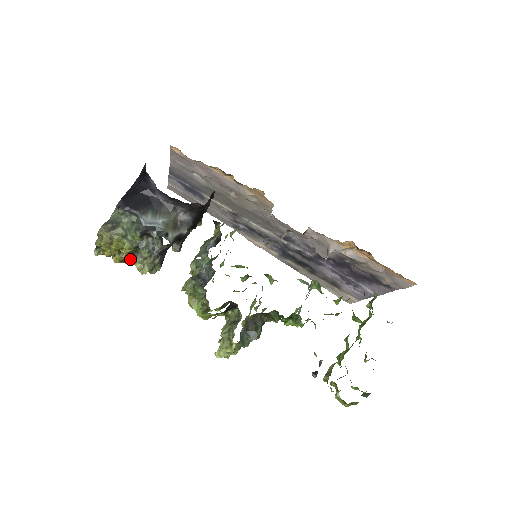
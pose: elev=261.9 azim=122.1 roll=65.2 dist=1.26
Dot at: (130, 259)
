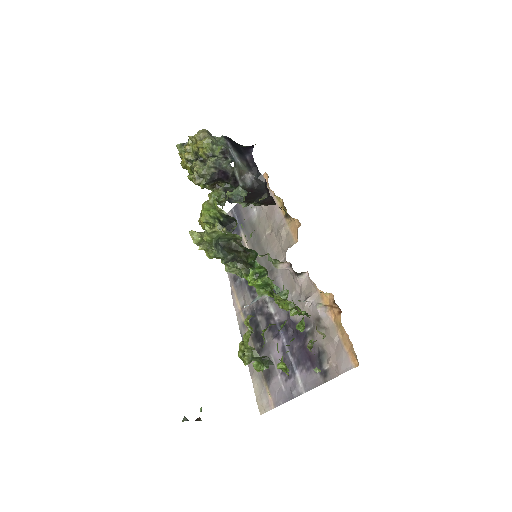
Dot at: occluded
